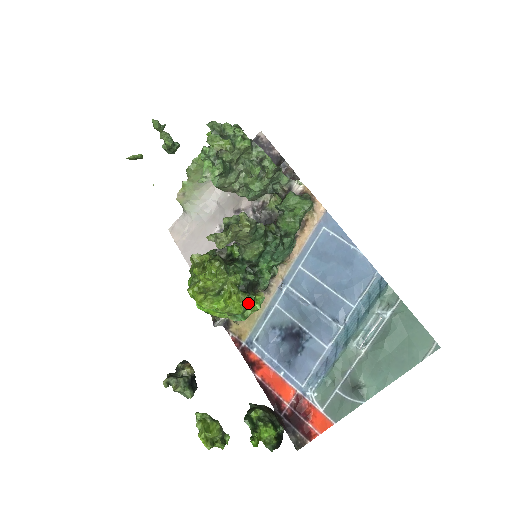
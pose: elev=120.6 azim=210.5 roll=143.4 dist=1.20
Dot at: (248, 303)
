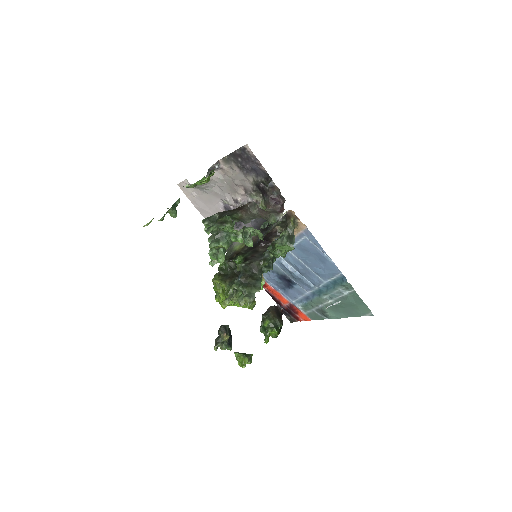
Dot at: (255, 304)
